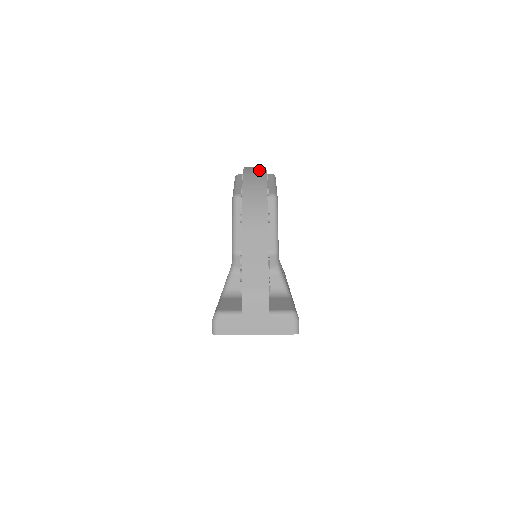
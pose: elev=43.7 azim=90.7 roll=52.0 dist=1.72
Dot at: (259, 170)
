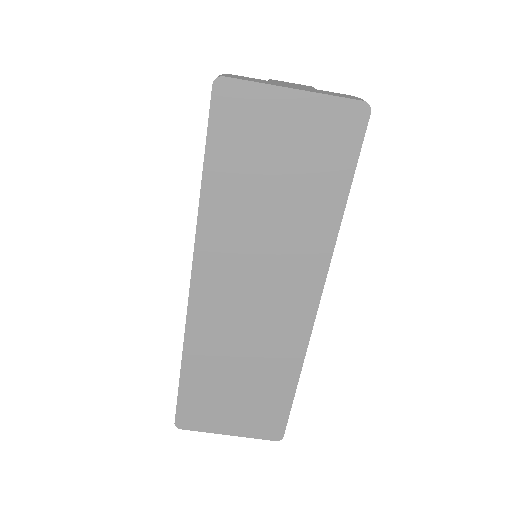
Dot at: occluded
